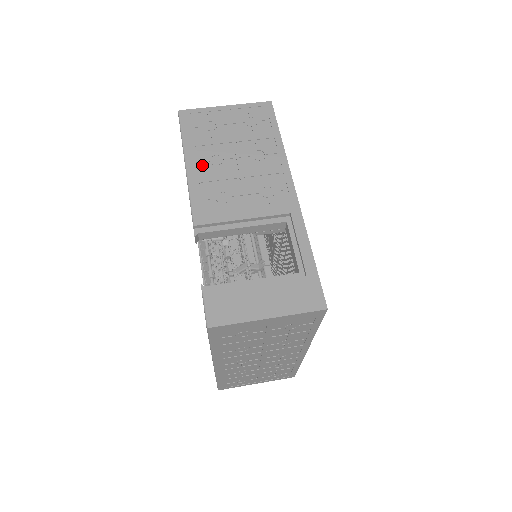
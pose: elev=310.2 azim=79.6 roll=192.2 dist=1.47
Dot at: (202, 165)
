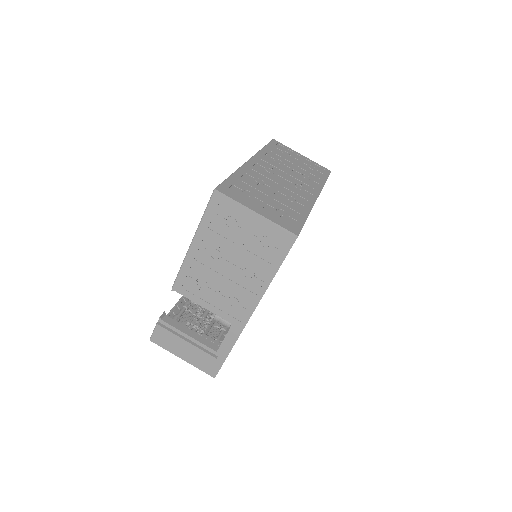
Dot at: (203, 252)
